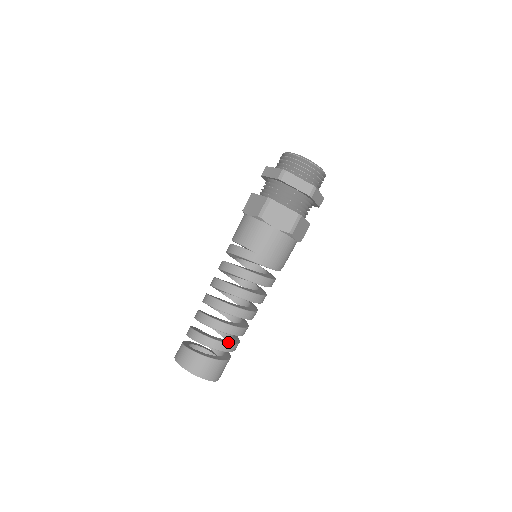
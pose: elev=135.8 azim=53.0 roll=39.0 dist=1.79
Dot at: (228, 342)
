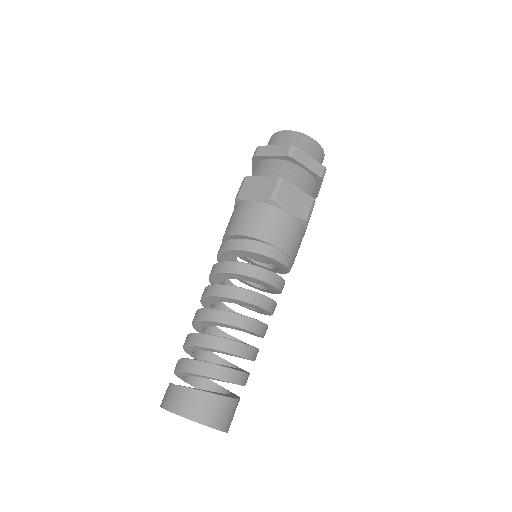
Dot at: (243, 371)
